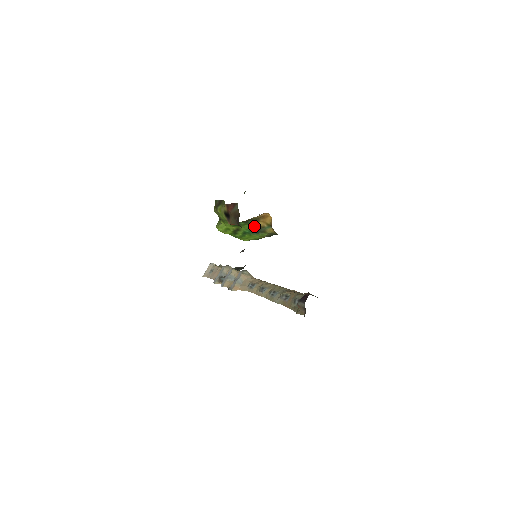
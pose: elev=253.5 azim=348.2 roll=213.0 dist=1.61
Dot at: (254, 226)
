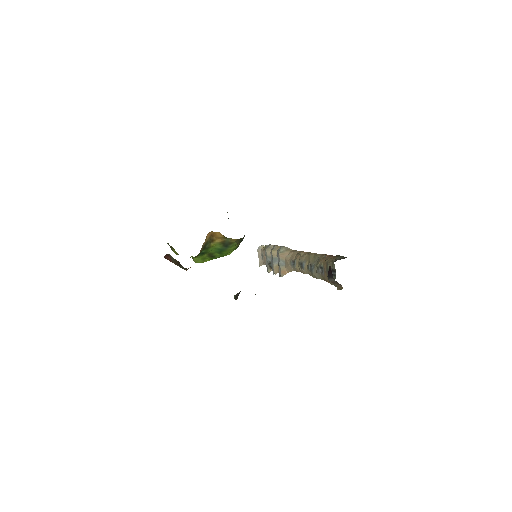
Dot at: (216, 245)
